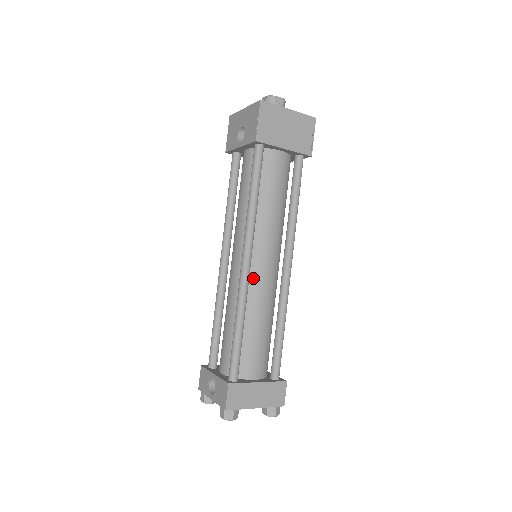
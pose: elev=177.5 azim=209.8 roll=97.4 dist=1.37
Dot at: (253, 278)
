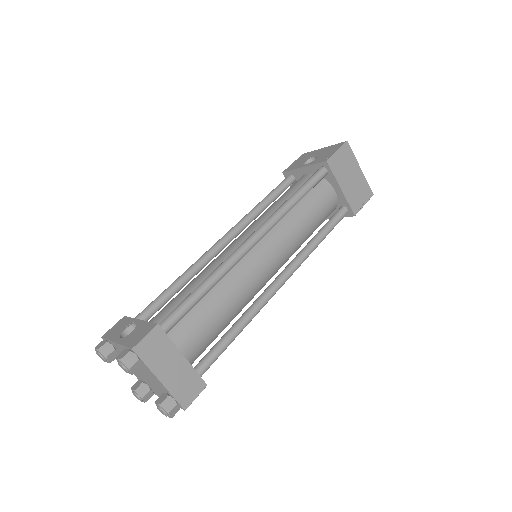
Dot at: (248, 260)
